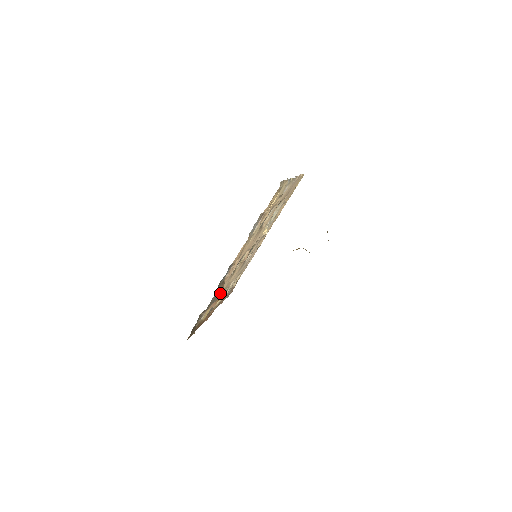
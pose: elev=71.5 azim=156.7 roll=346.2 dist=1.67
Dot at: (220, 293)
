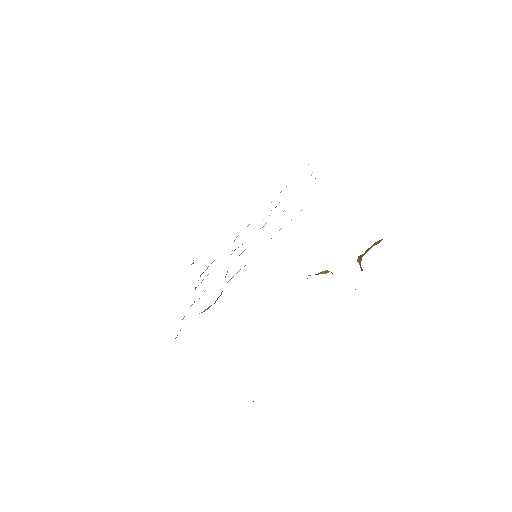
Dot at: (217, 299)
